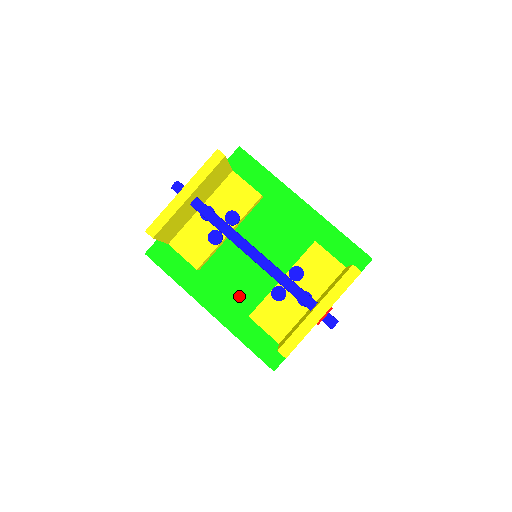
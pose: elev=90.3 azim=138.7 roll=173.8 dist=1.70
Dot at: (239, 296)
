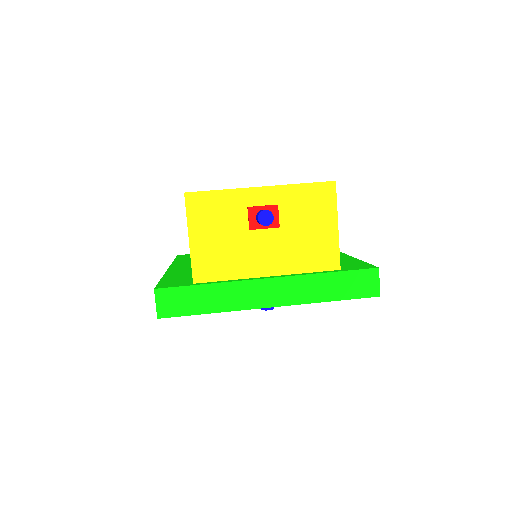
Dot at: occluded
